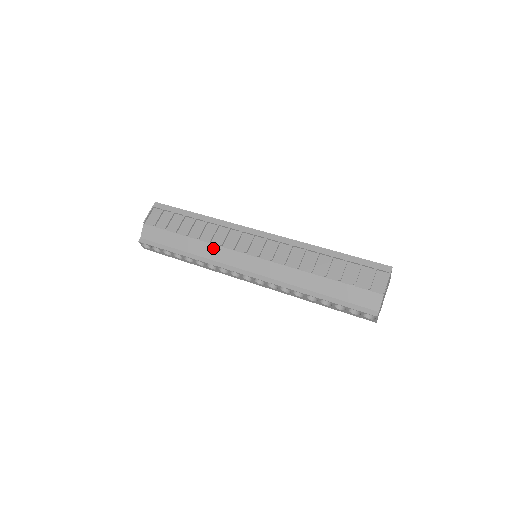
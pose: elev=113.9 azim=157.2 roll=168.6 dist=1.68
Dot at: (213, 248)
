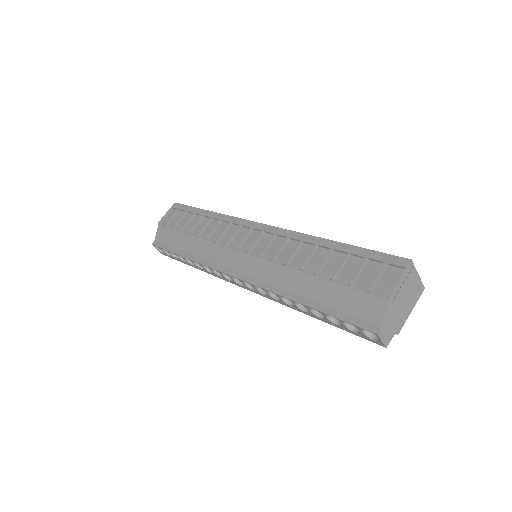
Dot at: (209, 246)
